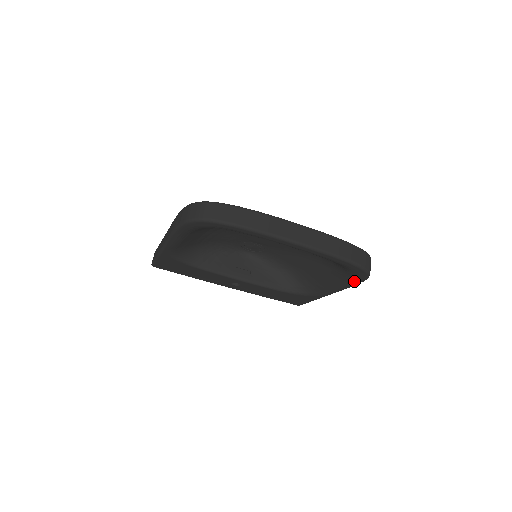
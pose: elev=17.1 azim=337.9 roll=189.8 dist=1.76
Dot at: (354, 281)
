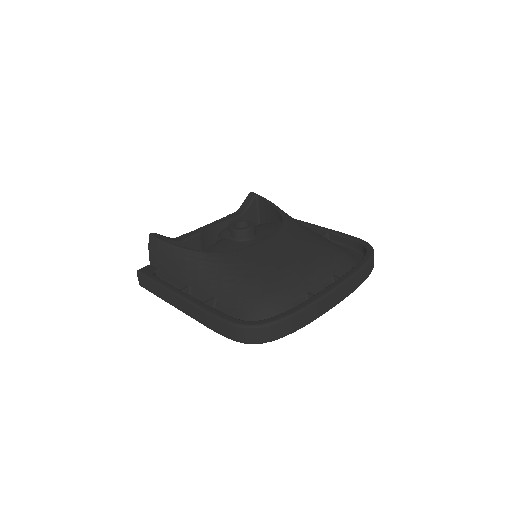
Dot at: occluded
